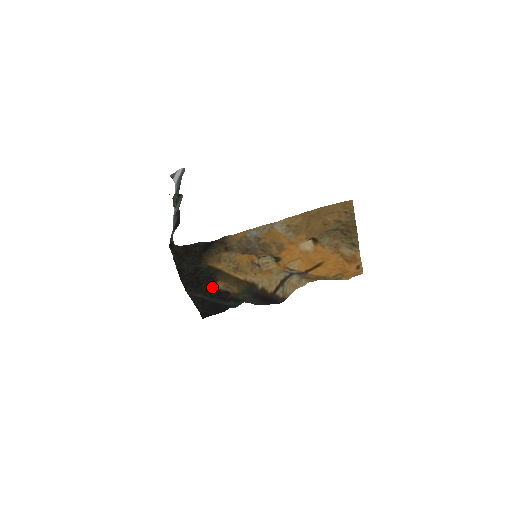
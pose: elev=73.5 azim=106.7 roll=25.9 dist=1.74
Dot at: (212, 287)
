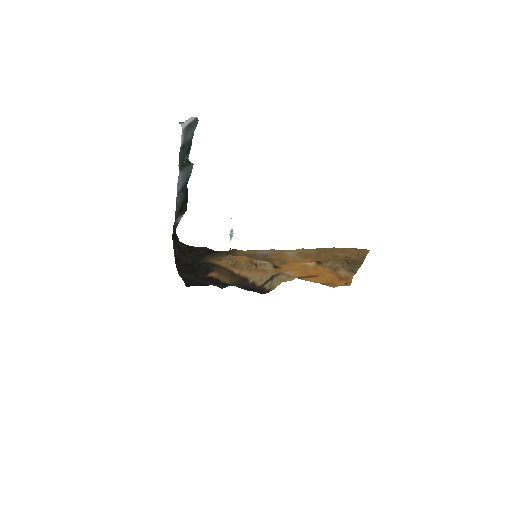
Dot at: (205, 275)
